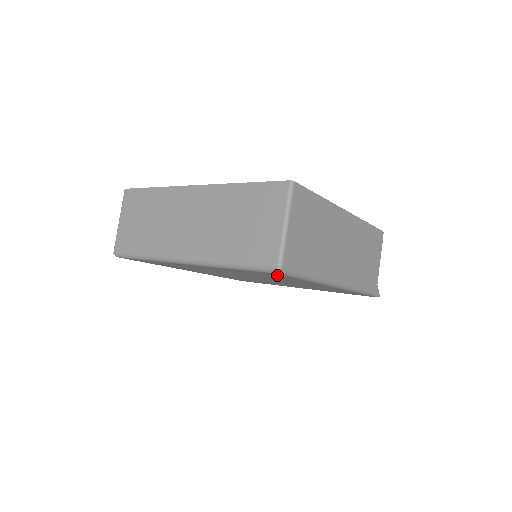
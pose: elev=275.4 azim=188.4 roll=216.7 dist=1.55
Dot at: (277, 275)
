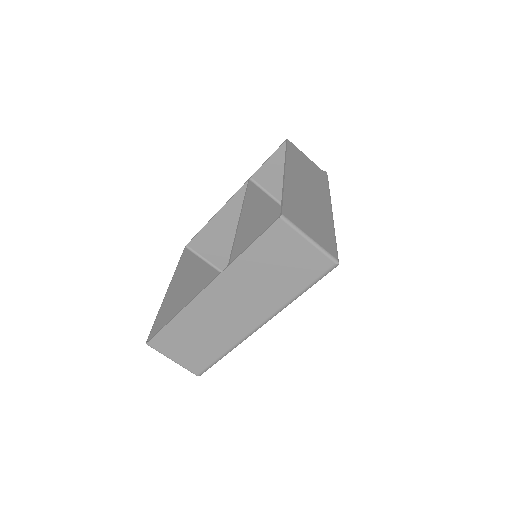
Dot at: occluded
